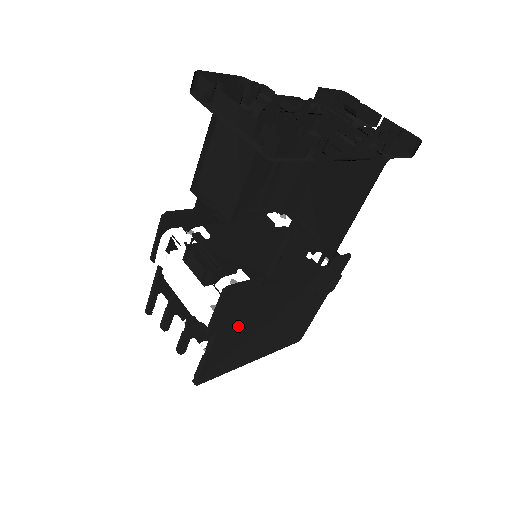
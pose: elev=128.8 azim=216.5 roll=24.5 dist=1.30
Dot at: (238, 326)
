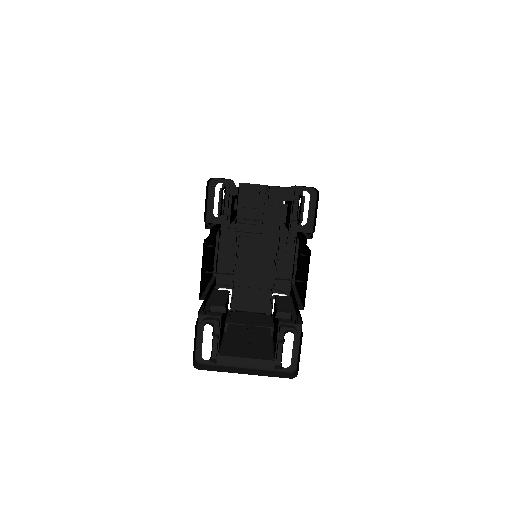
Dot at: occluded
